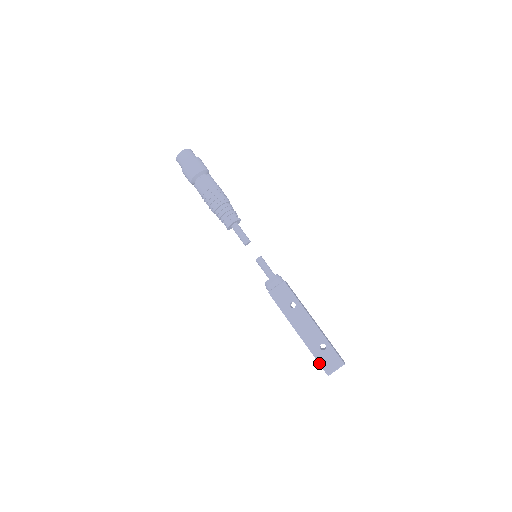
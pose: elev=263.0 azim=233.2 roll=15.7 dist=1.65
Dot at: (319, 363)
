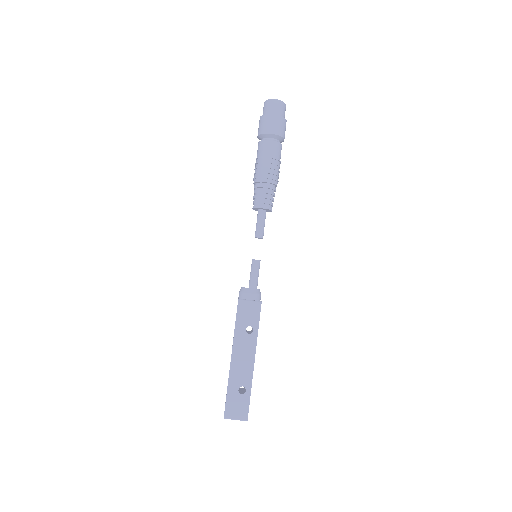
Dot at: (226, 401)
